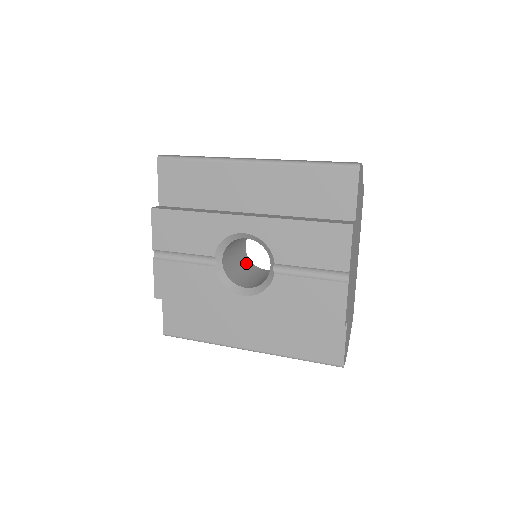
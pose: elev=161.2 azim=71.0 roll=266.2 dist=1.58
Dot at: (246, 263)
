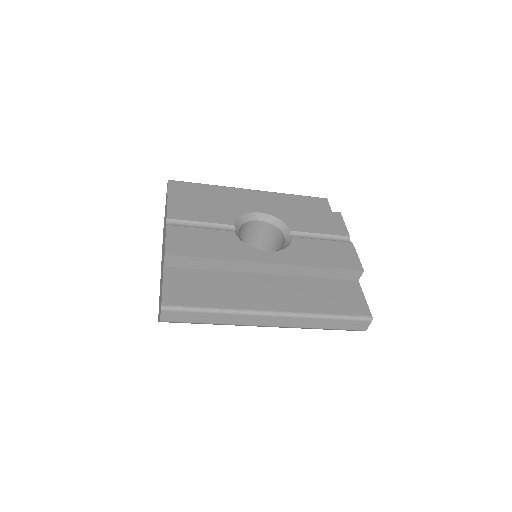
Dot at: occluded
